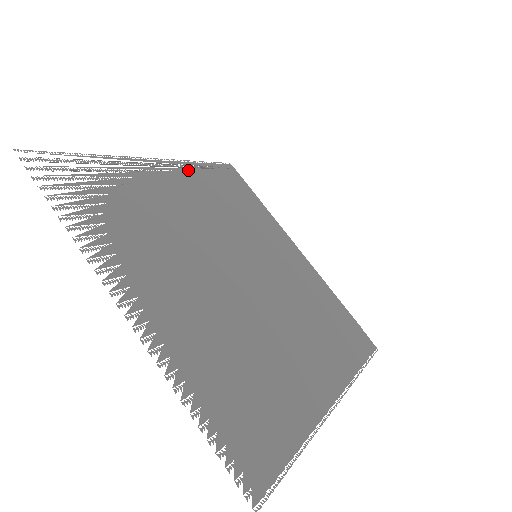
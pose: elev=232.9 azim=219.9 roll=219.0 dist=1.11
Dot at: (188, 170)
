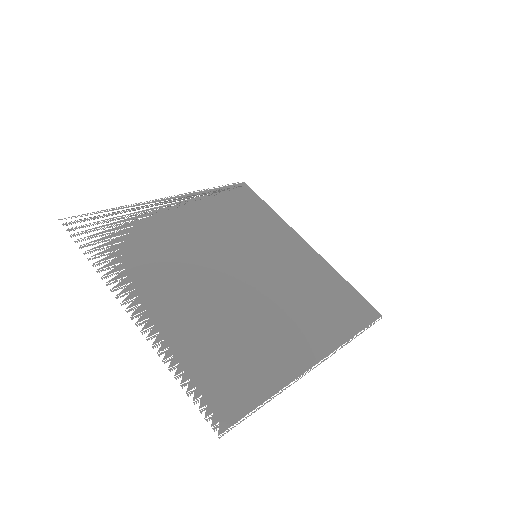
Dot at: (199, 198)
